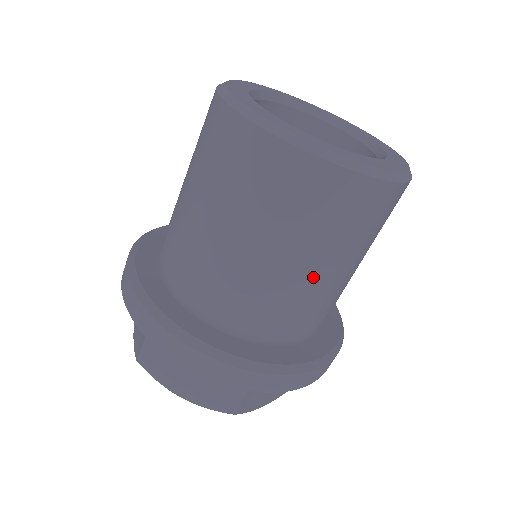
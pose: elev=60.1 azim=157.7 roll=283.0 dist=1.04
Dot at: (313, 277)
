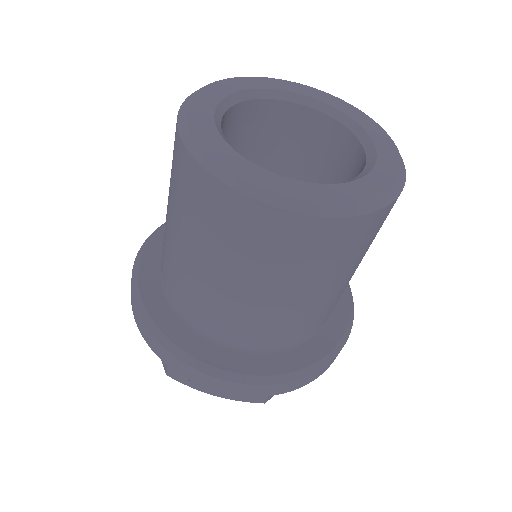
Dot at: (317, 299)
